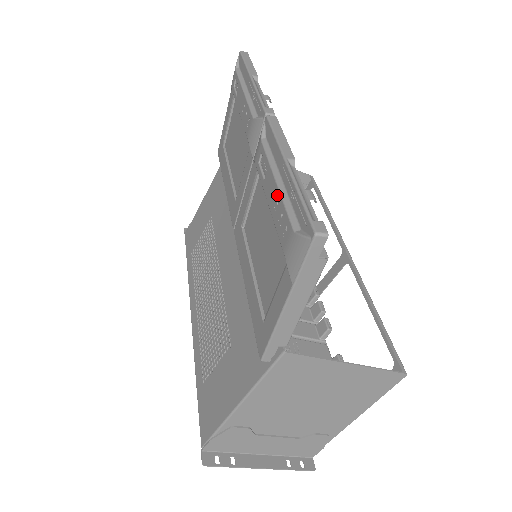
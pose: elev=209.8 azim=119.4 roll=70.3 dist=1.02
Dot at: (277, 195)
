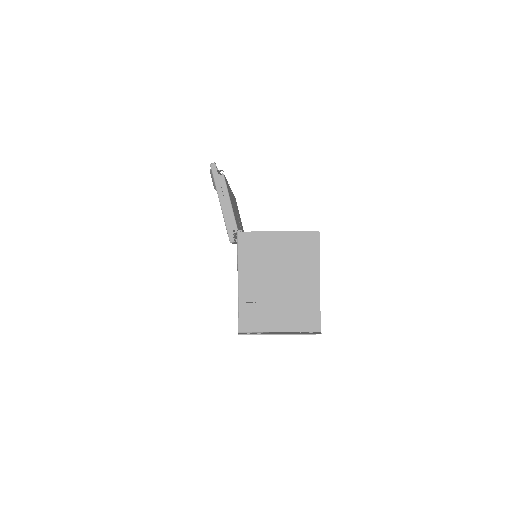
Dot at: occluded
